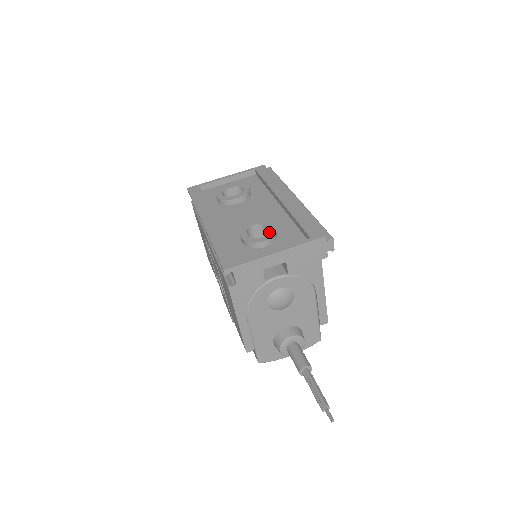
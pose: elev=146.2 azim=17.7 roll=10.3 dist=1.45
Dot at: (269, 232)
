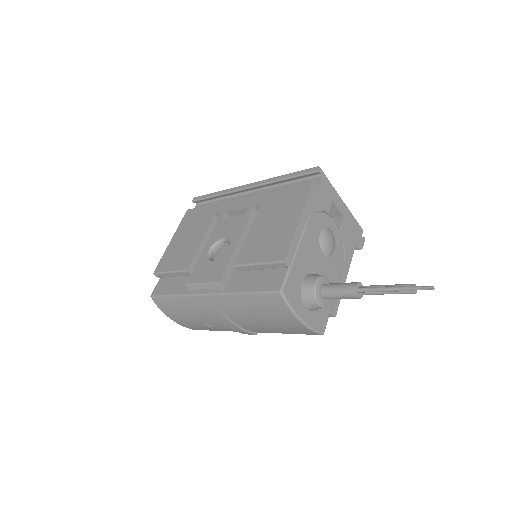
Dot at: occluded
